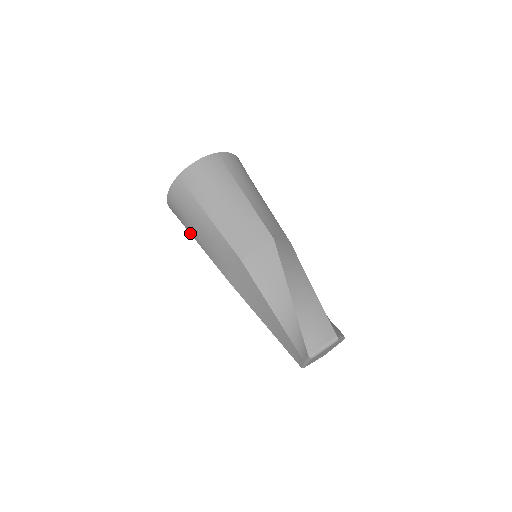
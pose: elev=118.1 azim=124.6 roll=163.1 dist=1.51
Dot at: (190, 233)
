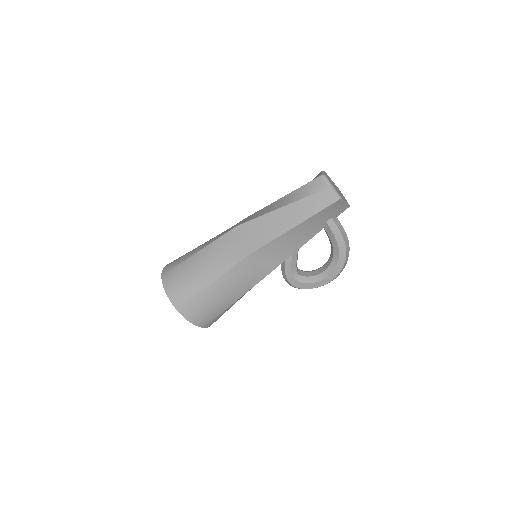
Dot at: (203, 288)
